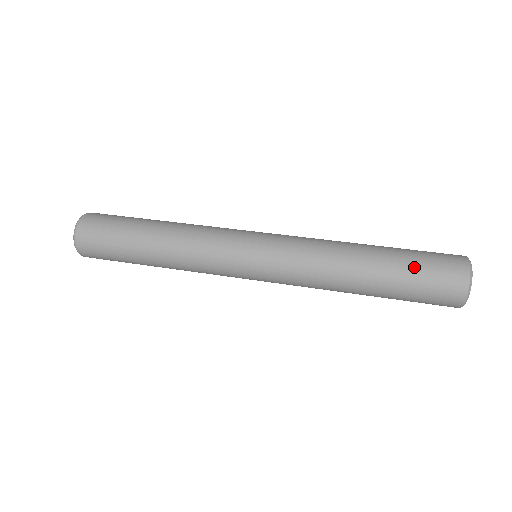
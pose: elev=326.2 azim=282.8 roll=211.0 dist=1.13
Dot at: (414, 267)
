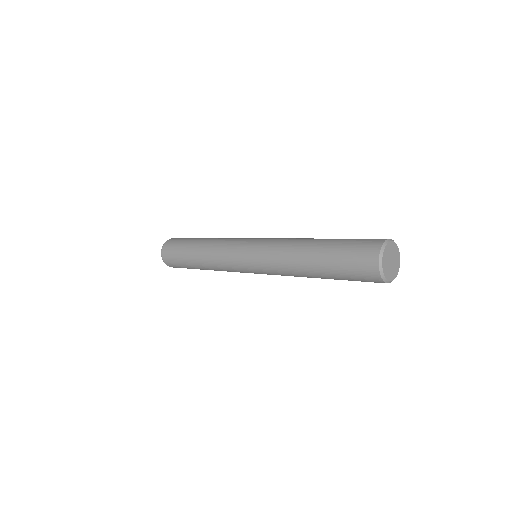
Dot at: (343, 245)
